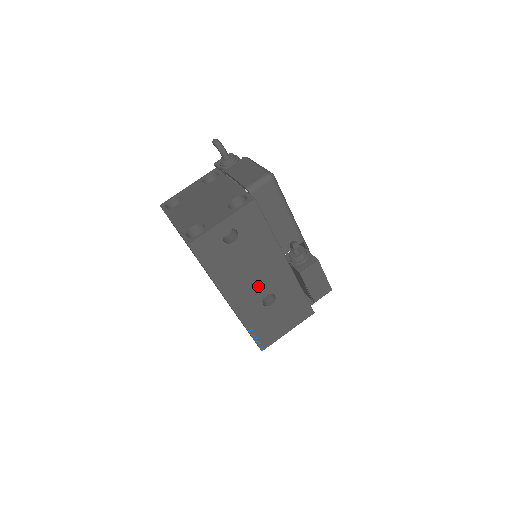
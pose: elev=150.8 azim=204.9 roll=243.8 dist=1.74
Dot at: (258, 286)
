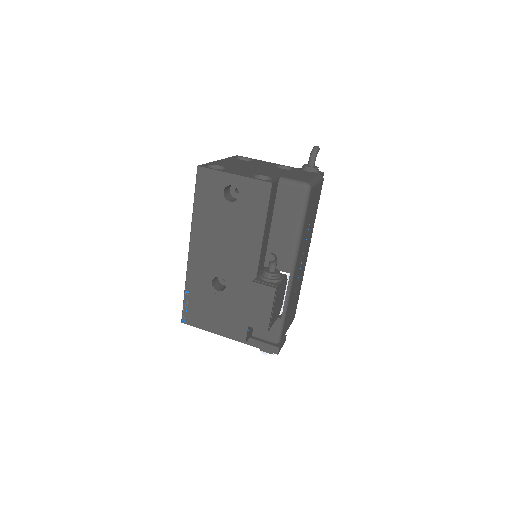
Dot at: (220, 261)
